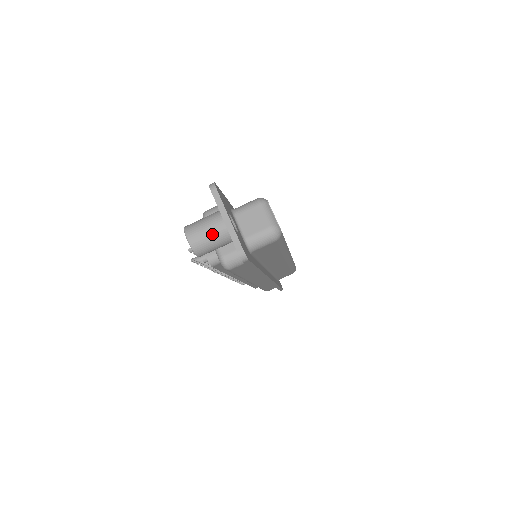
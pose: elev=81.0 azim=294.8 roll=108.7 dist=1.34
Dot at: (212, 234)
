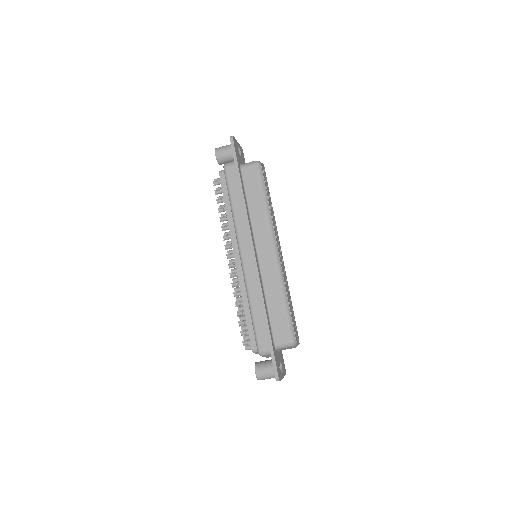
Dot at: occluded
